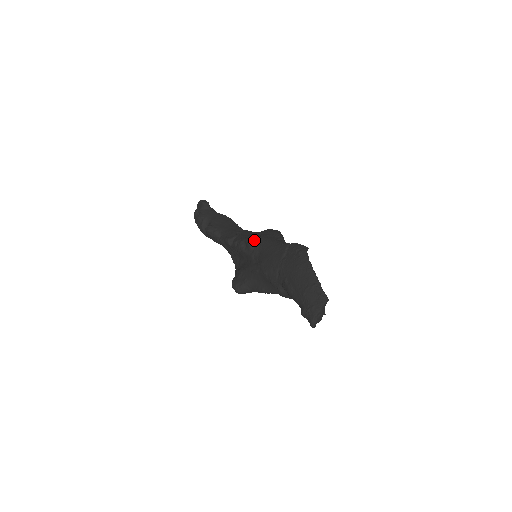
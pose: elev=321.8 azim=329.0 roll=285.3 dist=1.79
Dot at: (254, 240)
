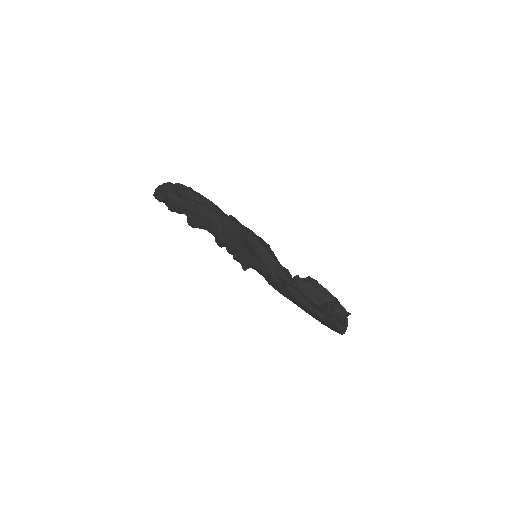
Dot at: (245, 264)
